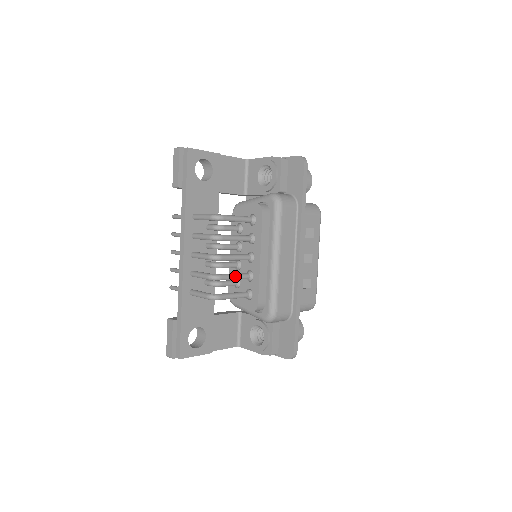
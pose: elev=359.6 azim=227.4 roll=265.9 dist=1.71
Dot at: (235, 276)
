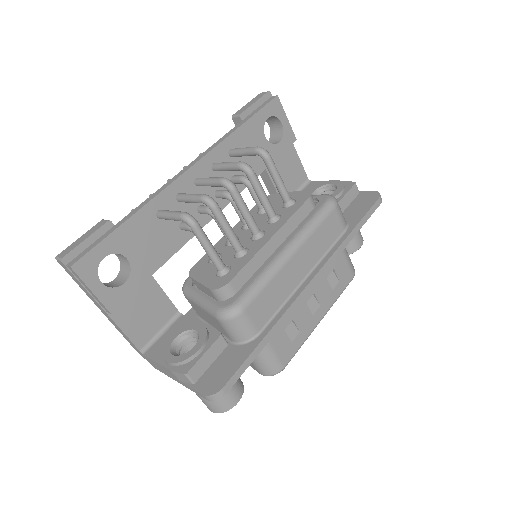
Dot at: (230, 227)
